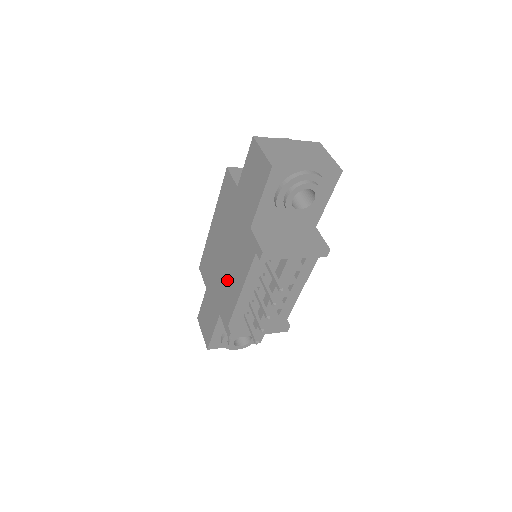
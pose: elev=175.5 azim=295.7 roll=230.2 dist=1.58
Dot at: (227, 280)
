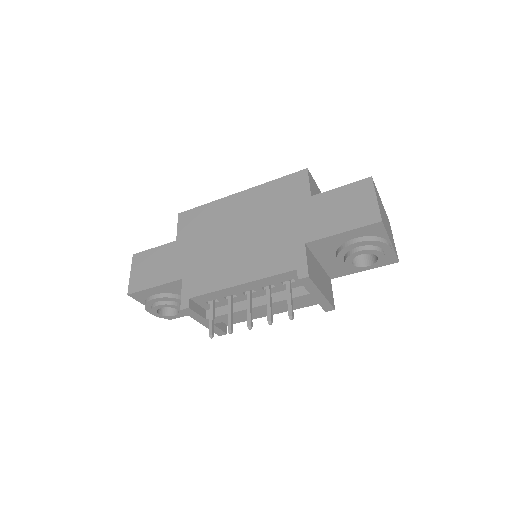
Dot at: (224, 259)
